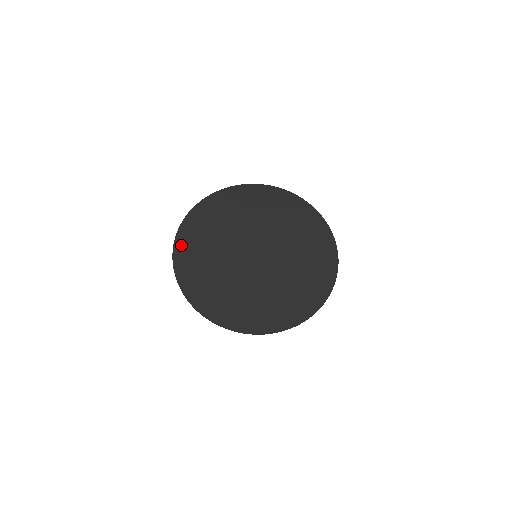
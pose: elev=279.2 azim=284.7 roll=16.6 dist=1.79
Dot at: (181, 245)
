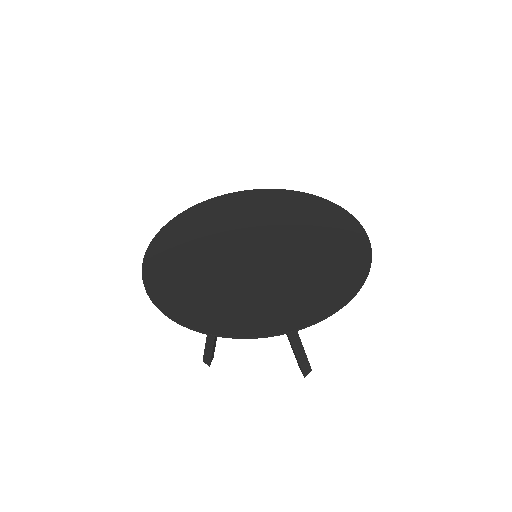
Dot at: (156, 249)
